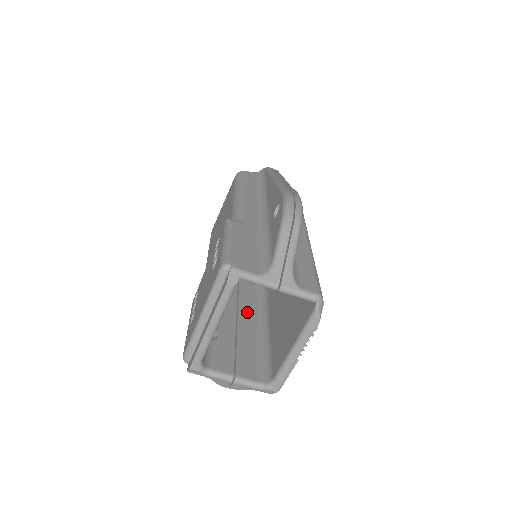
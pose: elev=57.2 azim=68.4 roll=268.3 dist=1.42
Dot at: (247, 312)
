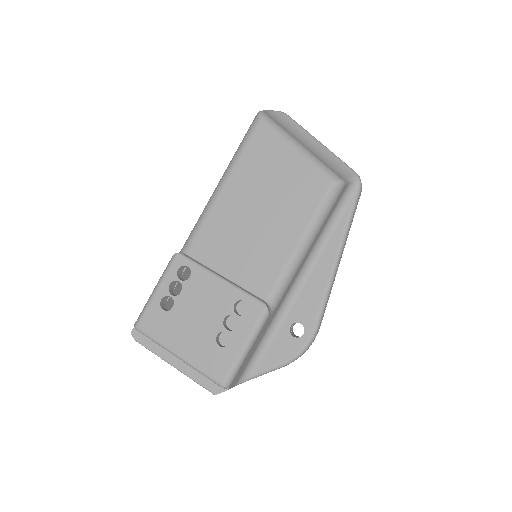
Dot at: occluded
